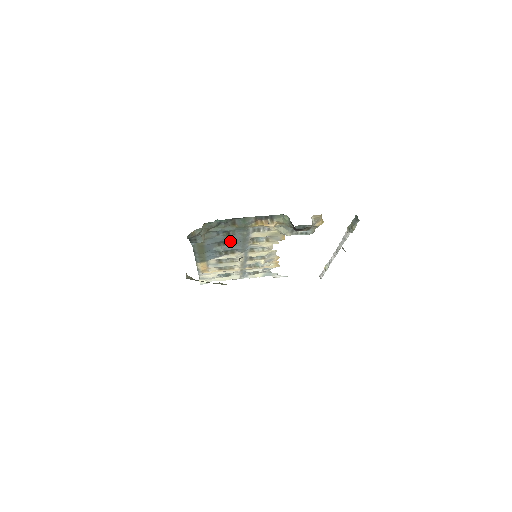
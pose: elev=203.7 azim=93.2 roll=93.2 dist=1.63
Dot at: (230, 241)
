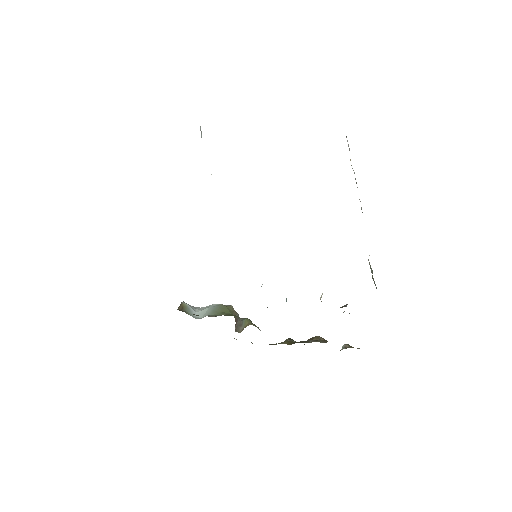
Dot at: occluded
